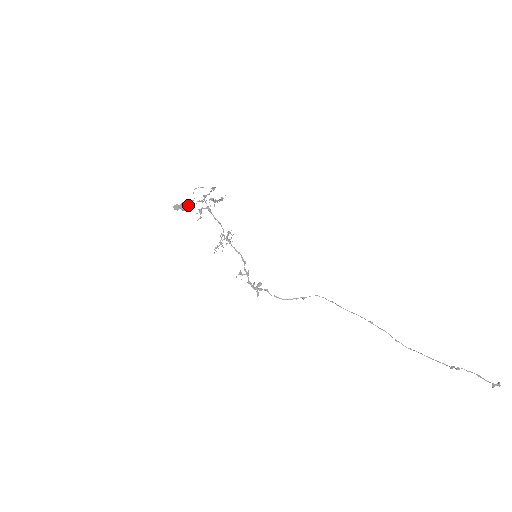
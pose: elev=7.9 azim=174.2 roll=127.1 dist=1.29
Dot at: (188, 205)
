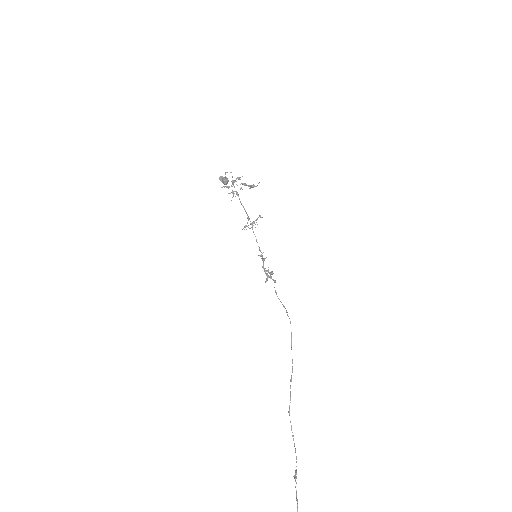
Dot at: (227, 181)
